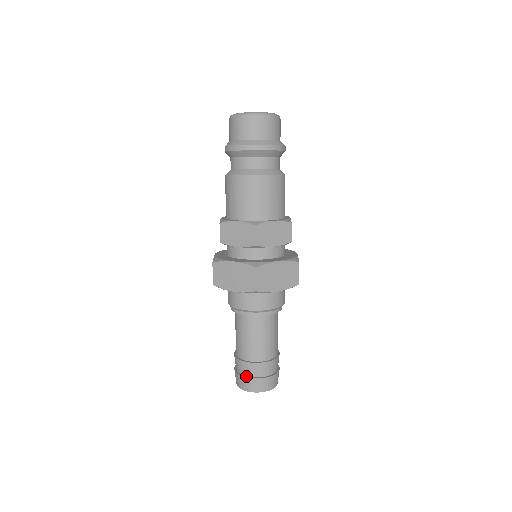
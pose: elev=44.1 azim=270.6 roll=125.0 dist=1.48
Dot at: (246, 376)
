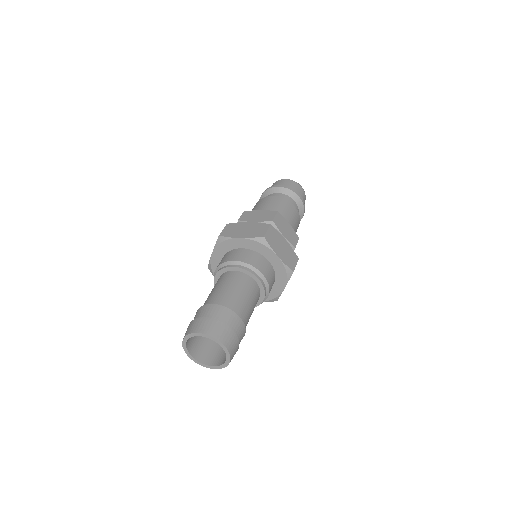
Dot at: (208, 318)
